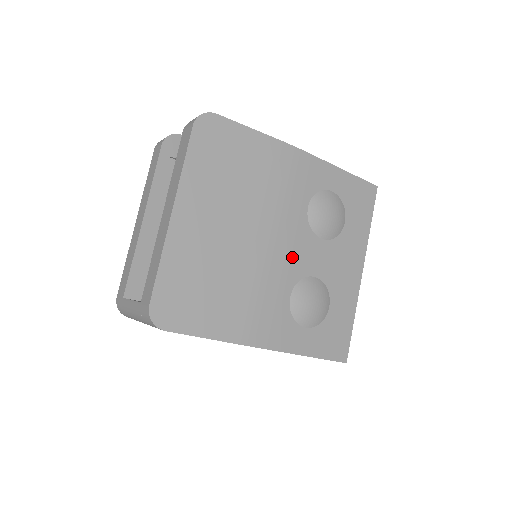
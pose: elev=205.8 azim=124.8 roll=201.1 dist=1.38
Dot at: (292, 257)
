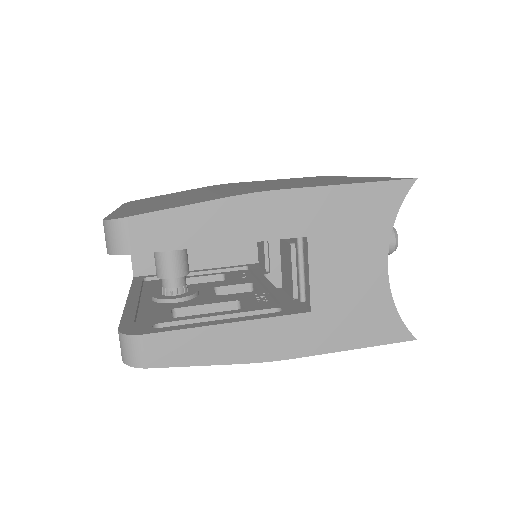
Dot at: occluded
